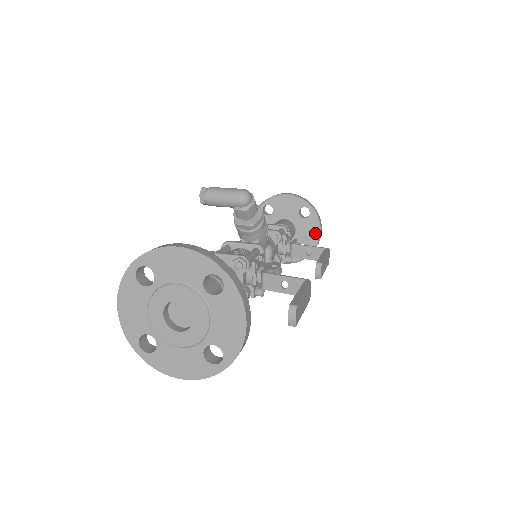
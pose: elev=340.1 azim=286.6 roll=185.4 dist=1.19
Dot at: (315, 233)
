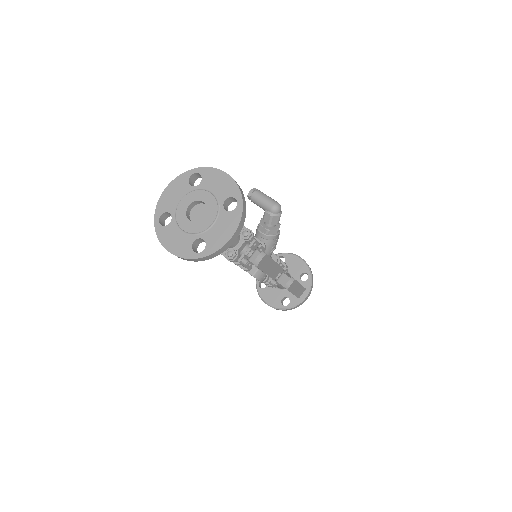
Dot at: (302, 295)
